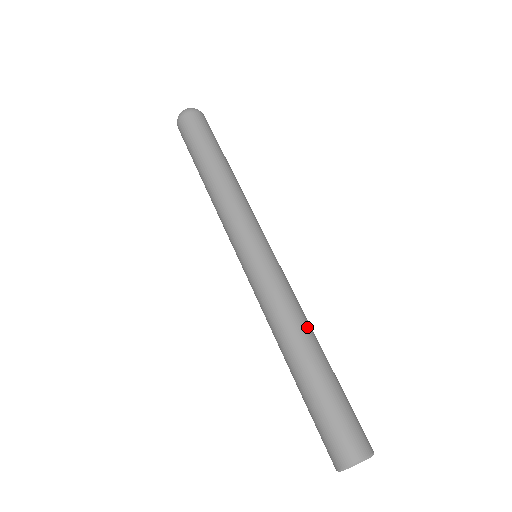
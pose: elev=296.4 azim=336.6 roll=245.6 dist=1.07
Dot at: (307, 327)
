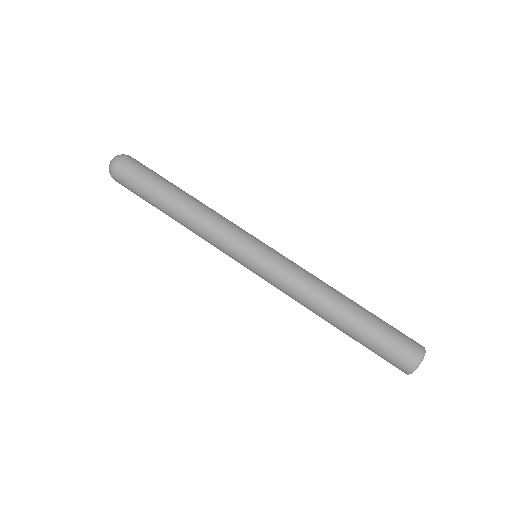
Dot at: (330, 291)
